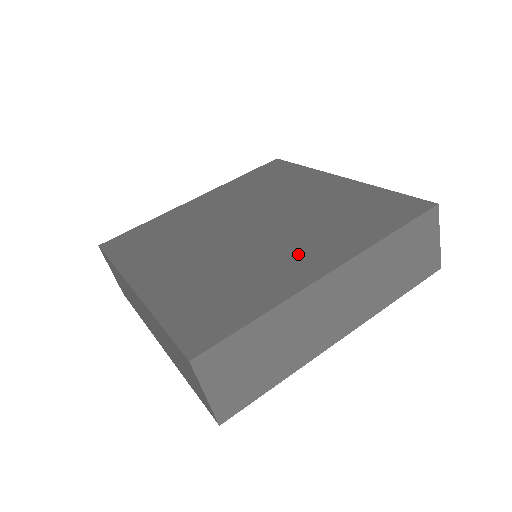
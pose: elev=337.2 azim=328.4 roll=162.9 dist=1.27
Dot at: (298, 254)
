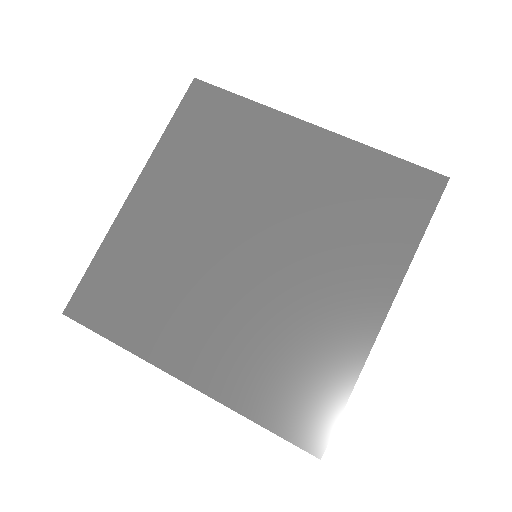
Dot at: (341, 289)
